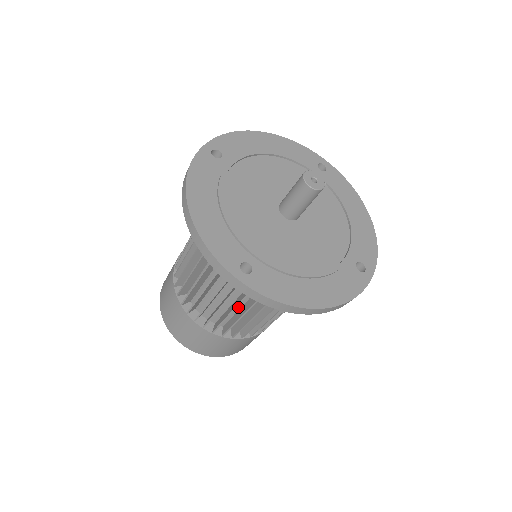
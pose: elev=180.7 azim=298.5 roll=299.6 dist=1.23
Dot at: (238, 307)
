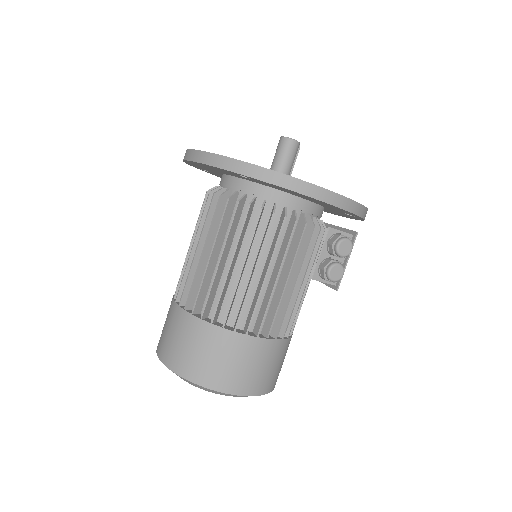
Dot at: (247, 278)
